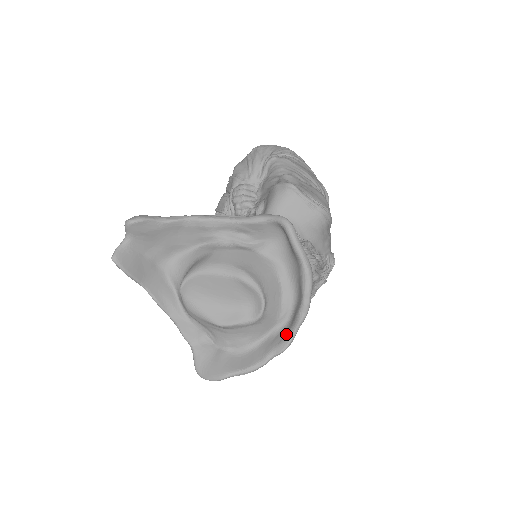
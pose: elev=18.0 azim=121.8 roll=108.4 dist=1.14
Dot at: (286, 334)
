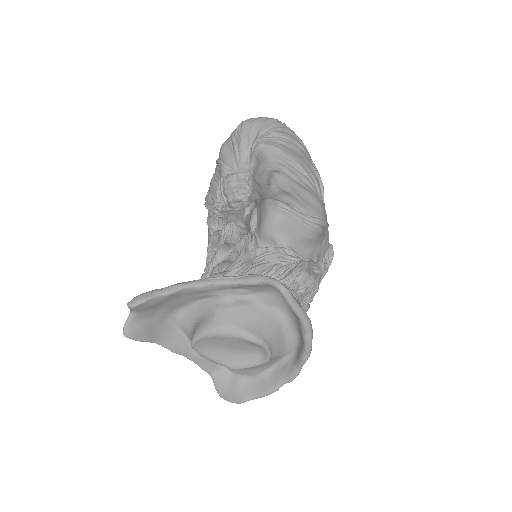
Dot at: (293, 367)
